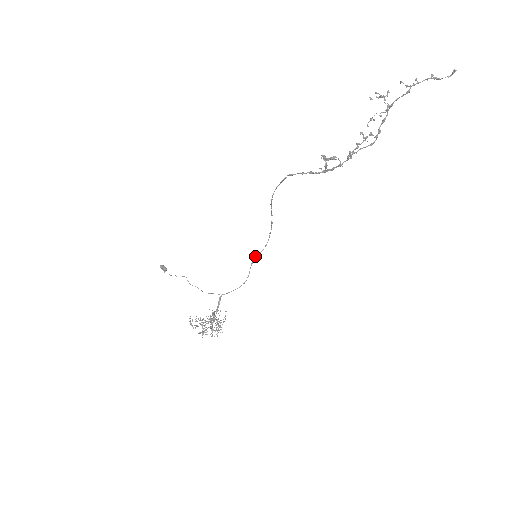
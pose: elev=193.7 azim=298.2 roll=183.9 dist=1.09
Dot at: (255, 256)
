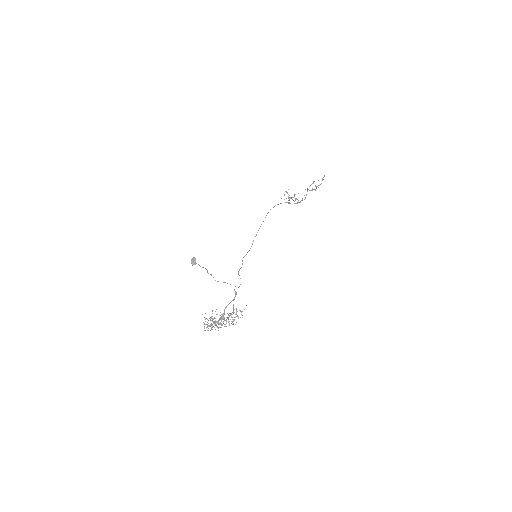
Dot at: occluded
